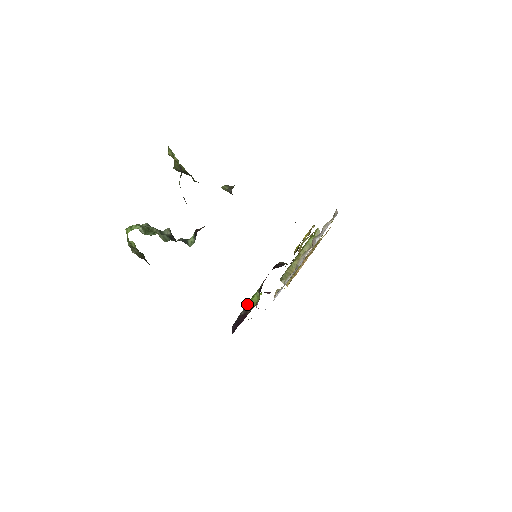
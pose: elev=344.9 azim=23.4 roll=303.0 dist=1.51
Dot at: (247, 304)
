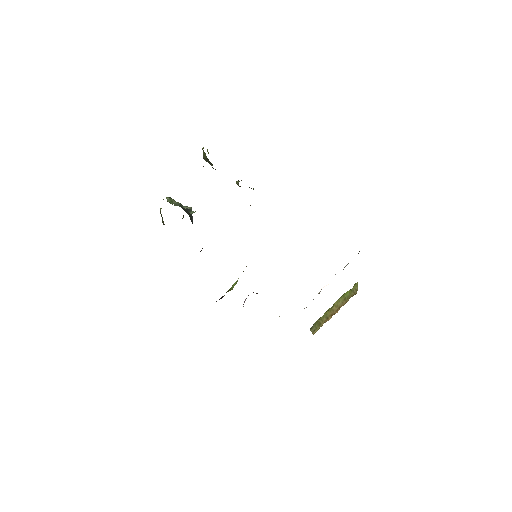
Dot at: occluded
